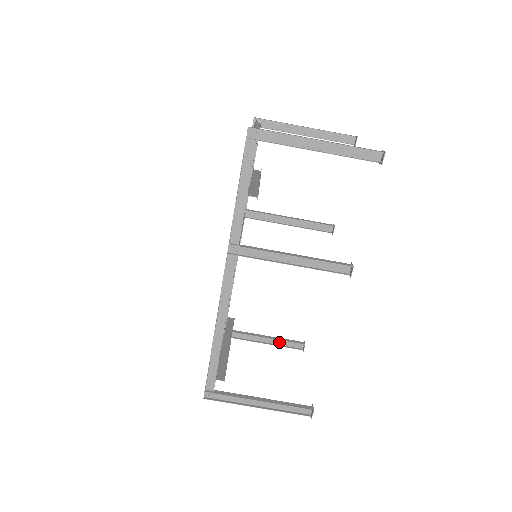
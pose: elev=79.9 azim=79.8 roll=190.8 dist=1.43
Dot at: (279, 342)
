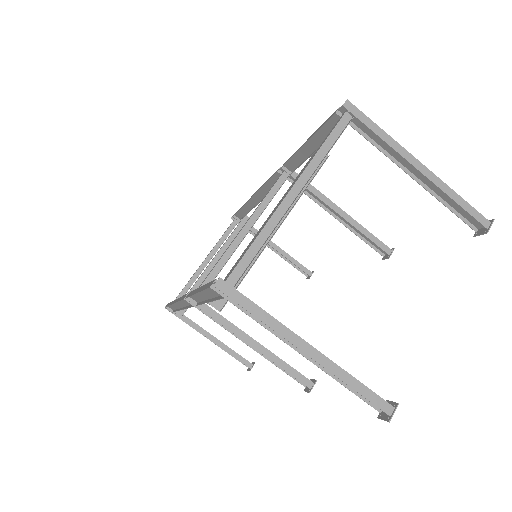
Dot at: (288, 258)
